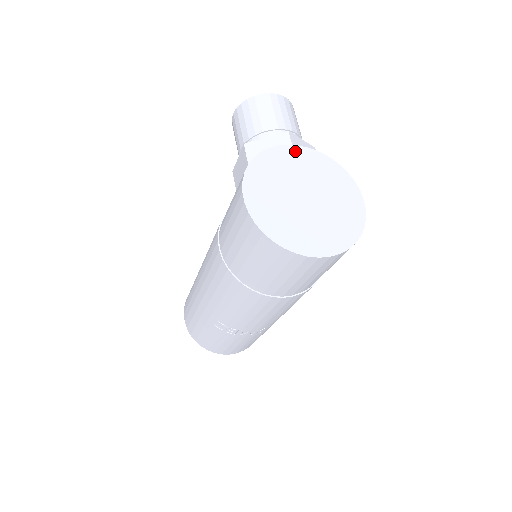
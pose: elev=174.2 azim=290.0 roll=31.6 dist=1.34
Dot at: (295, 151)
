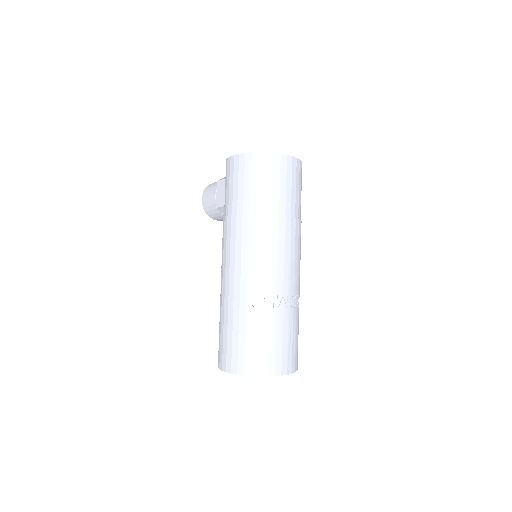
Dot at: occluded
